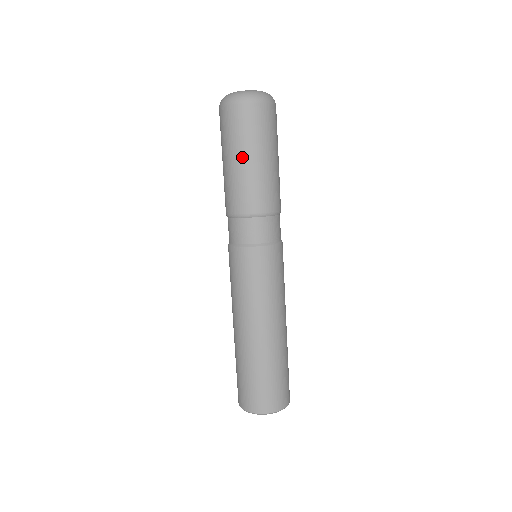
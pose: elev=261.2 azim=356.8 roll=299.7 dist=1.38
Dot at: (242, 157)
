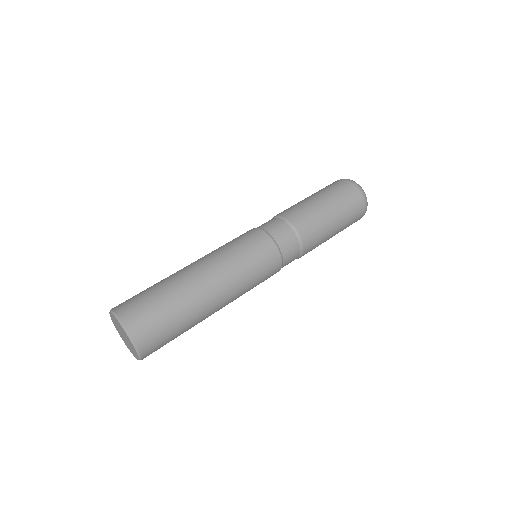
Dot at: (313, 196)
